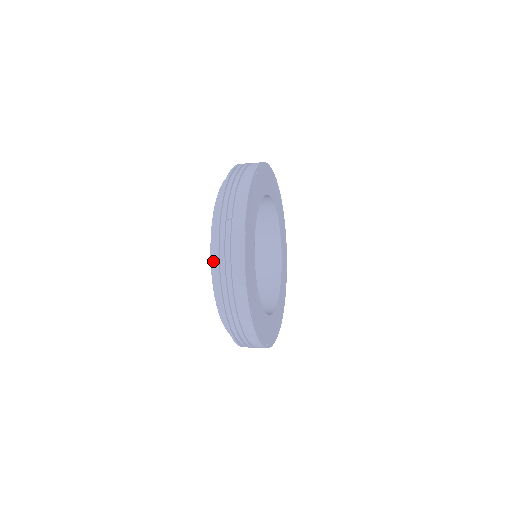
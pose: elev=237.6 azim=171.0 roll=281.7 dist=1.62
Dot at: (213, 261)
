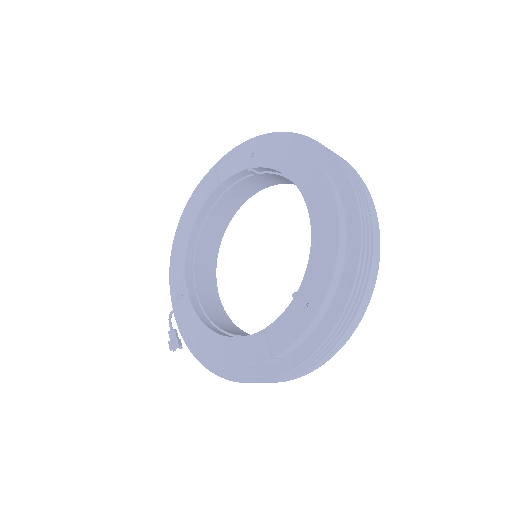
Dot at: (341, 245)
